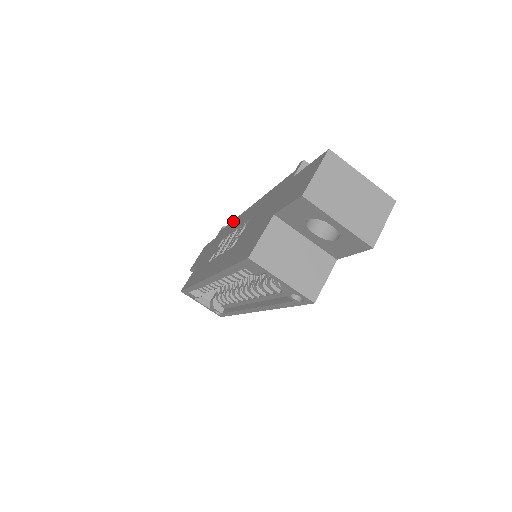
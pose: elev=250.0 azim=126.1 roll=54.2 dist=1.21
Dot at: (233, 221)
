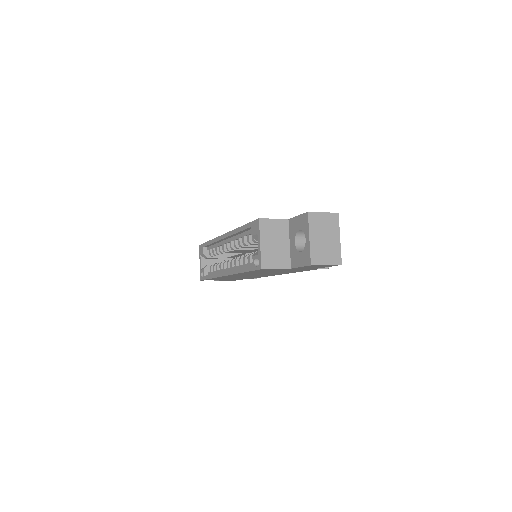
Dot at: occluded
